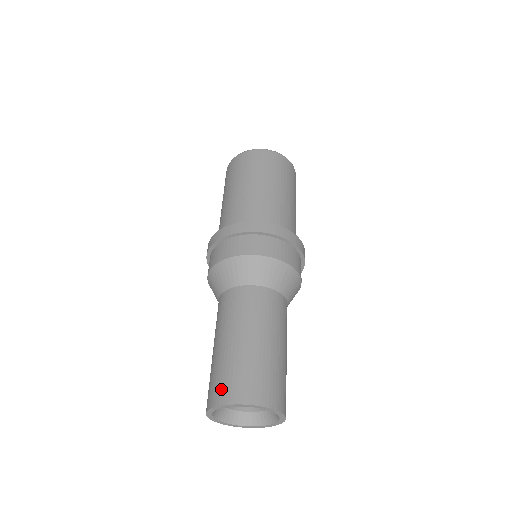
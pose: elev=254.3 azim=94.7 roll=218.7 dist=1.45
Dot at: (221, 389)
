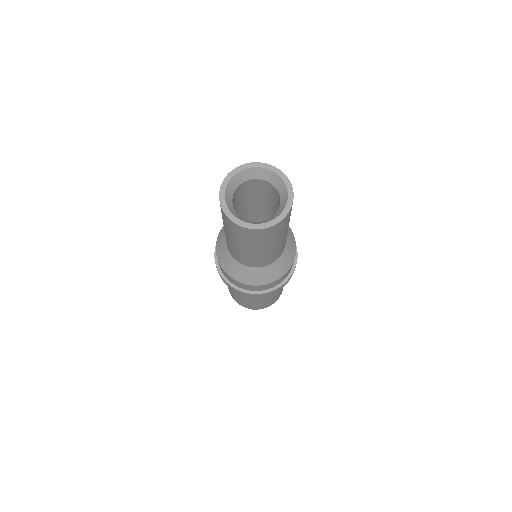
Dot at: occluded
